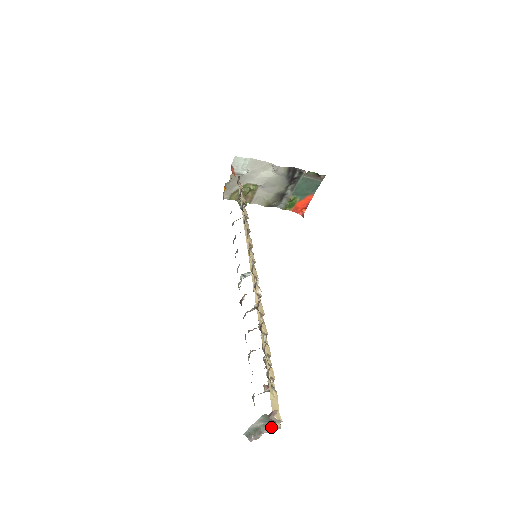
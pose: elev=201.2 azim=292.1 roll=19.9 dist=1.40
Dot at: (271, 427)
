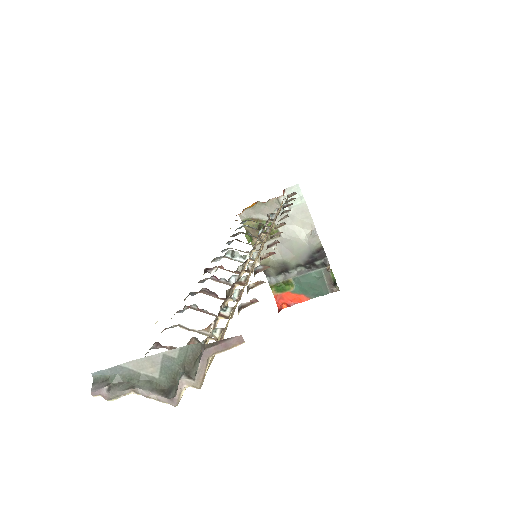
Dot at: (161, 391)
